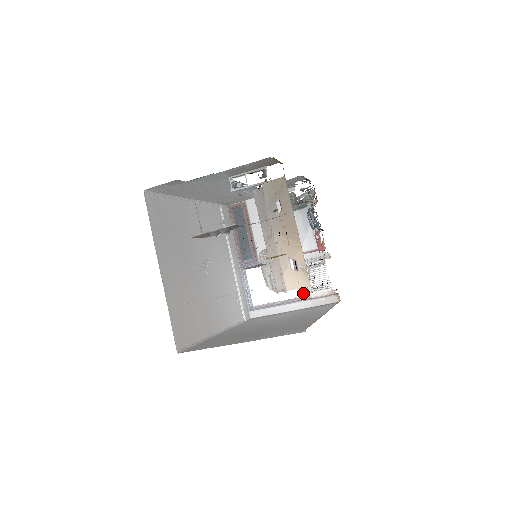
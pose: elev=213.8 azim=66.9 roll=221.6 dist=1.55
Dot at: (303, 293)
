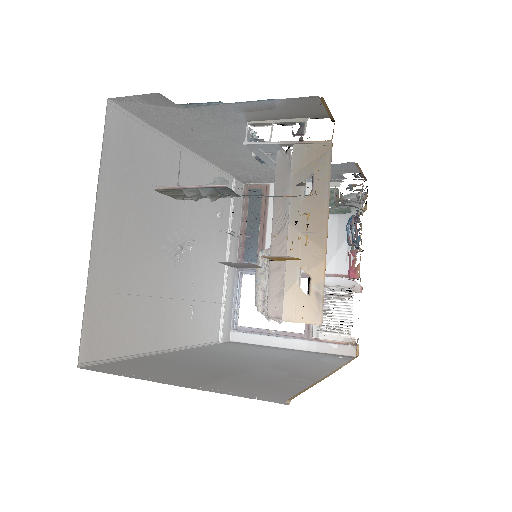
Dot at: occluded
